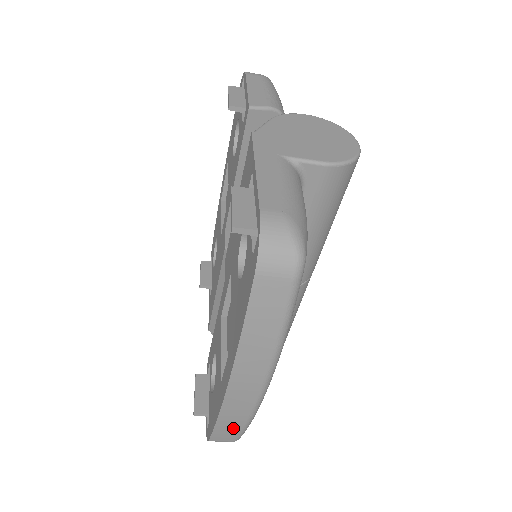
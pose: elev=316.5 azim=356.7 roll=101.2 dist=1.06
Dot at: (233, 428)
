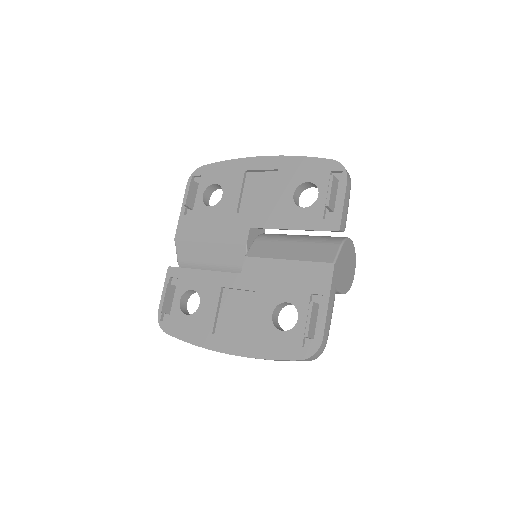
Dot at: occluded
